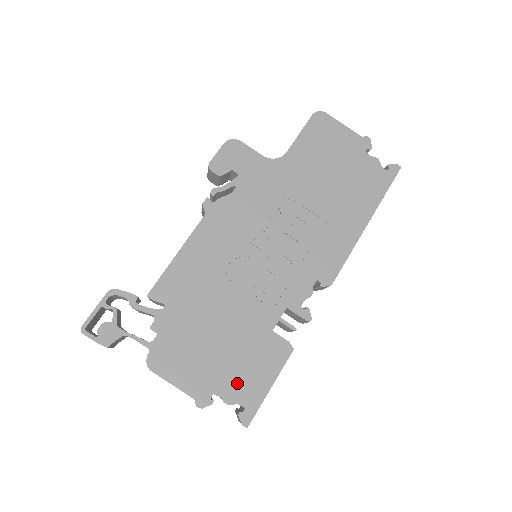
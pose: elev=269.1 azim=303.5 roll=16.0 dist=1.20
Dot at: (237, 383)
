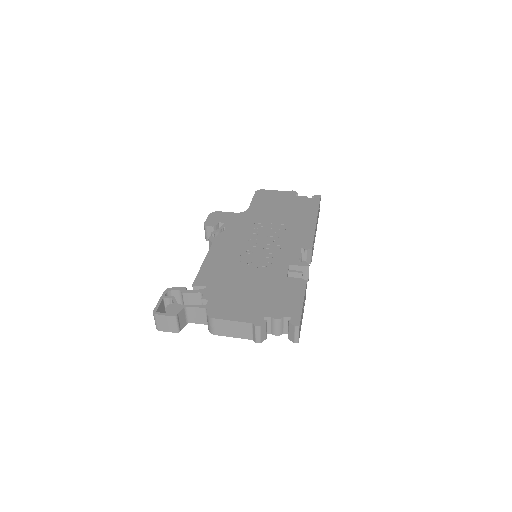
Dot at: (278, 307)
